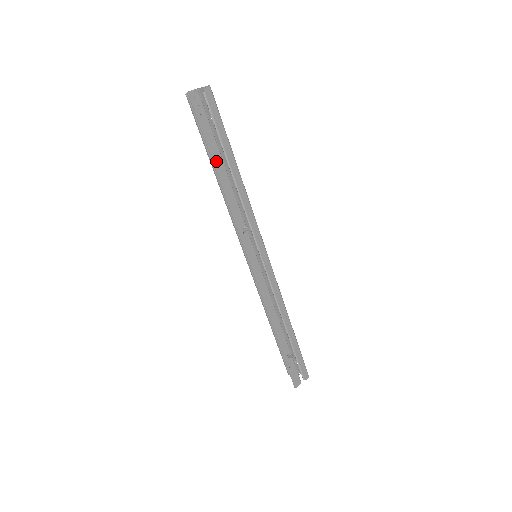
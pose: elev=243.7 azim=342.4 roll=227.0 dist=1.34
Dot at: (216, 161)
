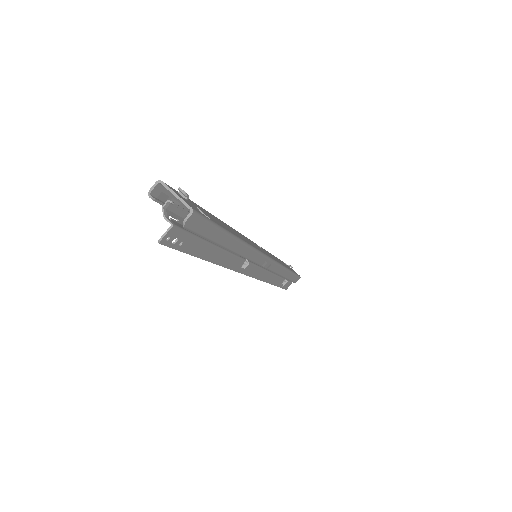
Dot at: (207, 255)
